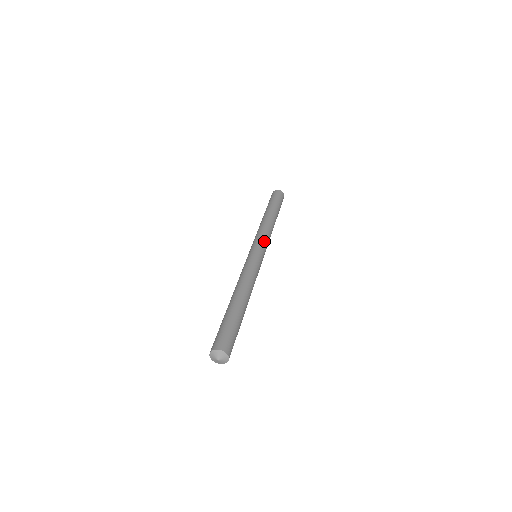
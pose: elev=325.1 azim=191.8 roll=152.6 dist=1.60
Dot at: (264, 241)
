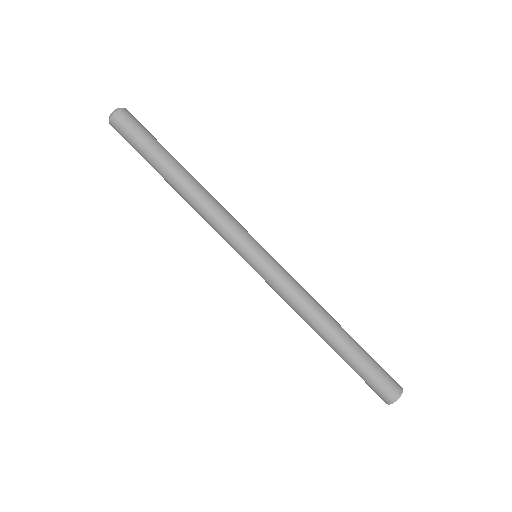
Dot at: (233, 238)
